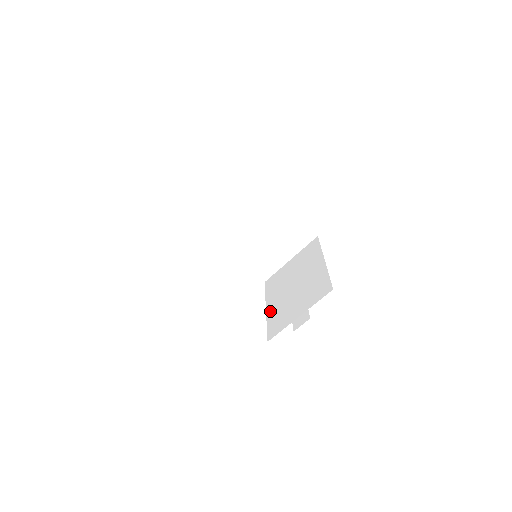
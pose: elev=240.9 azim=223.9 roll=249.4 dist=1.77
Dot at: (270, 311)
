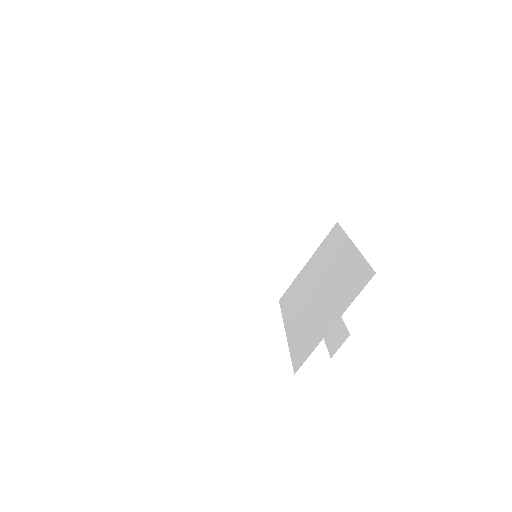
Dot at: (291, 332)
